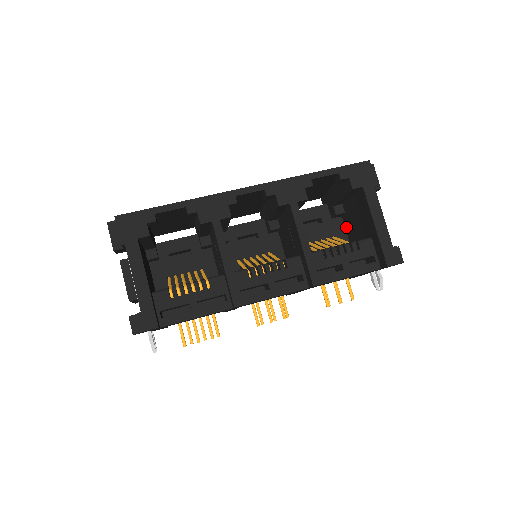
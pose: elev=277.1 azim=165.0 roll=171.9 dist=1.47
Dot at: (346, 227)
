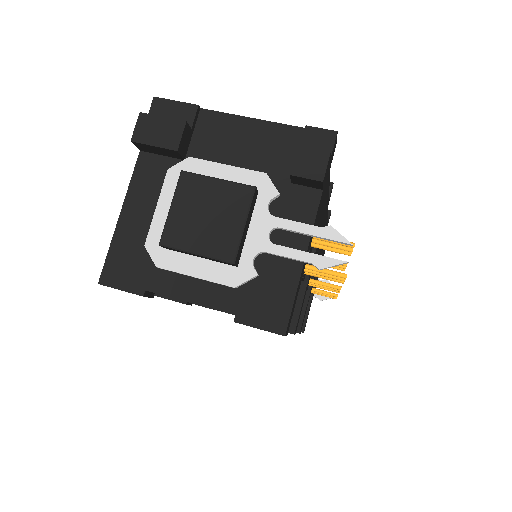
Dot at: occluded
